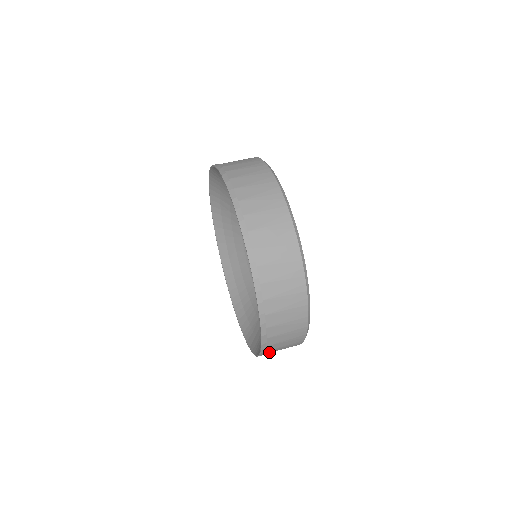
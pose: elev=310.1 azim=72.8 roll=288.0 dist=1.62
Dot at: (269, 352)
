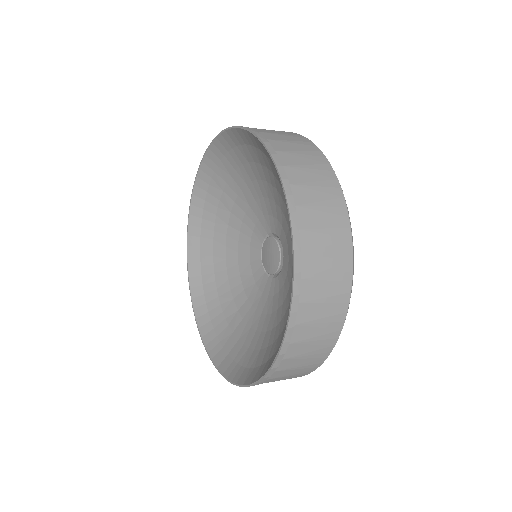
Dot at: occluded
